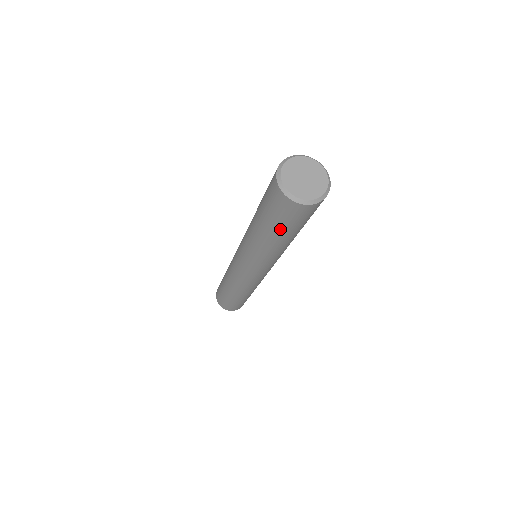
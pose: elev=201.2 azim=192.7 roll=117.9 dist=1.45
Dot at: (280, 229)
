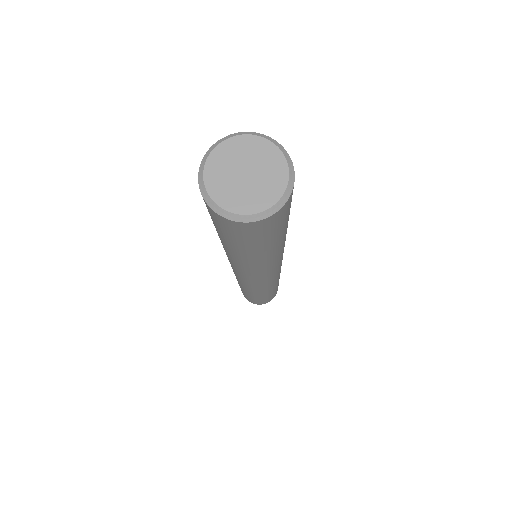
Dot at: (250, 248)
